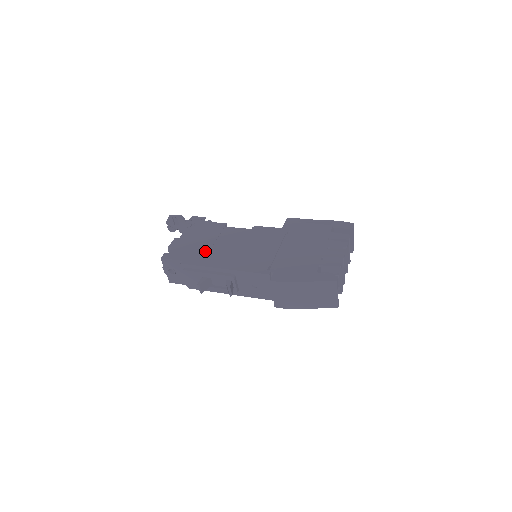
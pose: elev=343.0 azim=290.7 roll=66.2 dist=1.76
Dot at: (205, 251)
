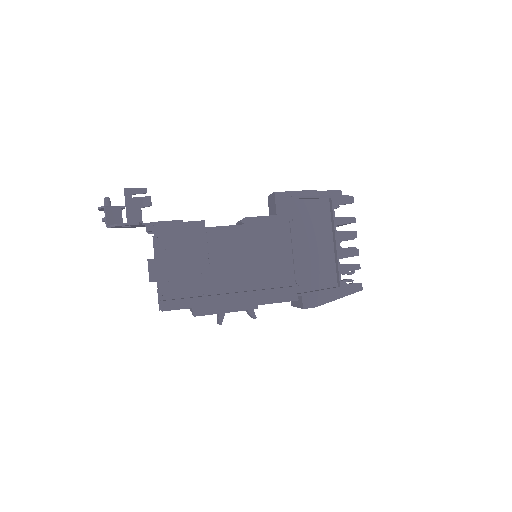
Dot at: (206, 279)
